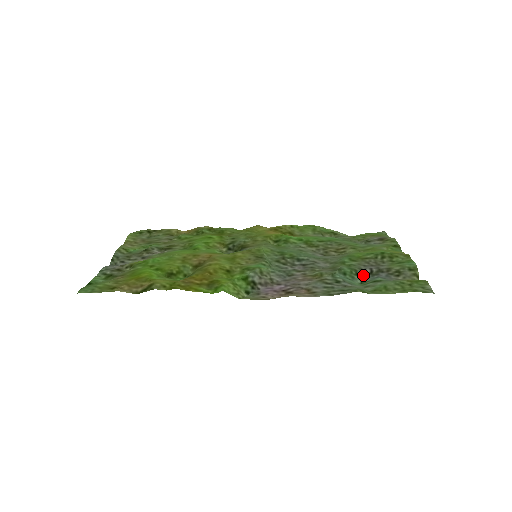
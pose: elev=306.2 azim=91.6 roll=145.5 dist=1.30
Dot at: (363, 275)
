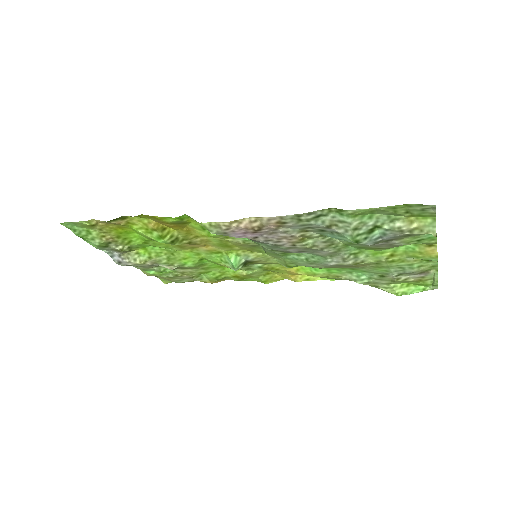
Dot at: (364, 244)
